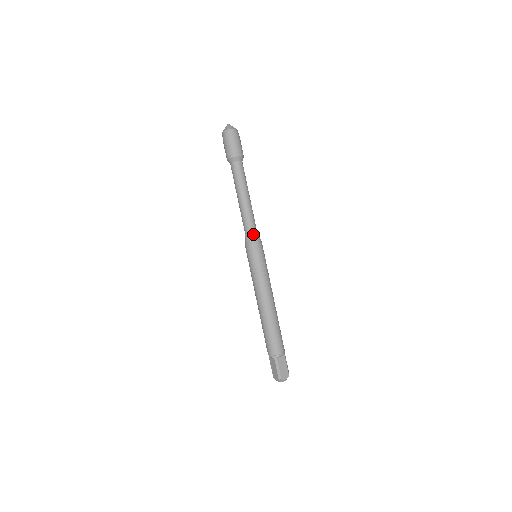
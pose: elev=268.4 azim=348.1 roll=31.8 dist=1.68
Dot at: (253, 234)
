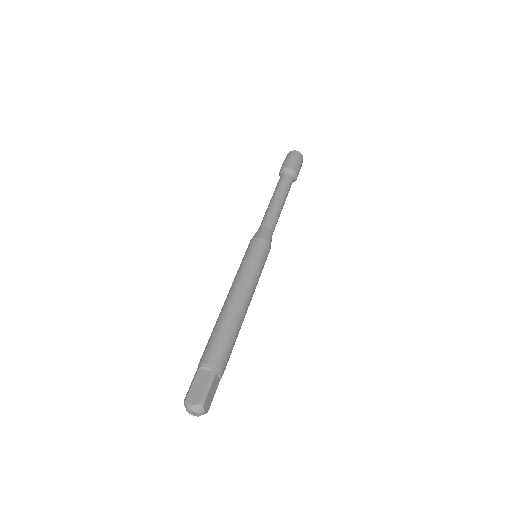
Dot at: (260, 230)
